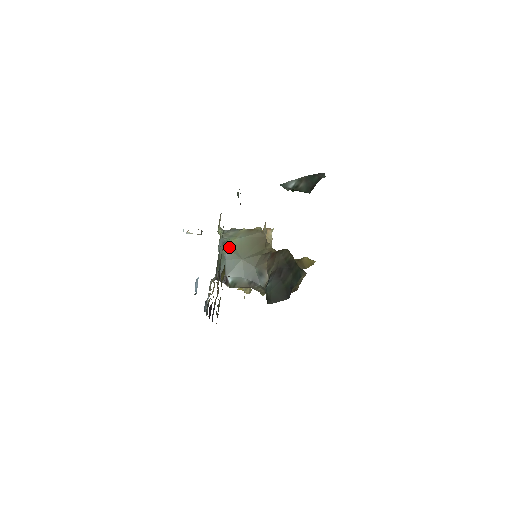
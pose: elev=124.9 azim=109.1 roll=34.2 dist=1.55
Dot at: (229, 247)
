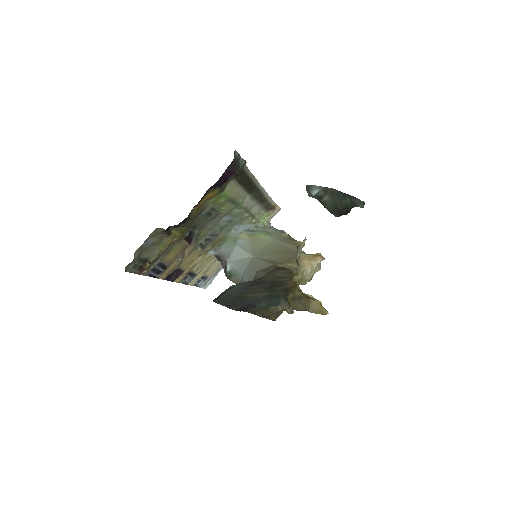
Dot at: (251, 237)
